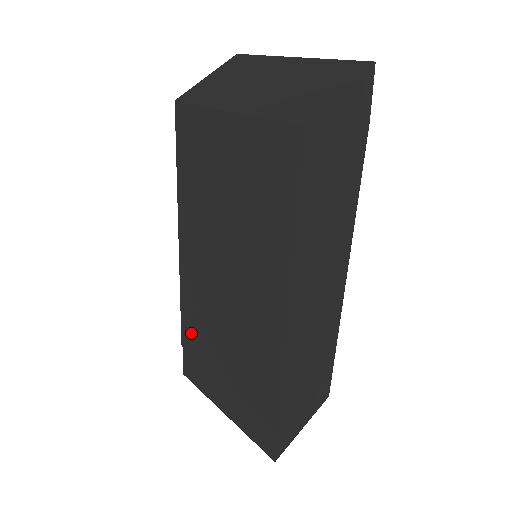
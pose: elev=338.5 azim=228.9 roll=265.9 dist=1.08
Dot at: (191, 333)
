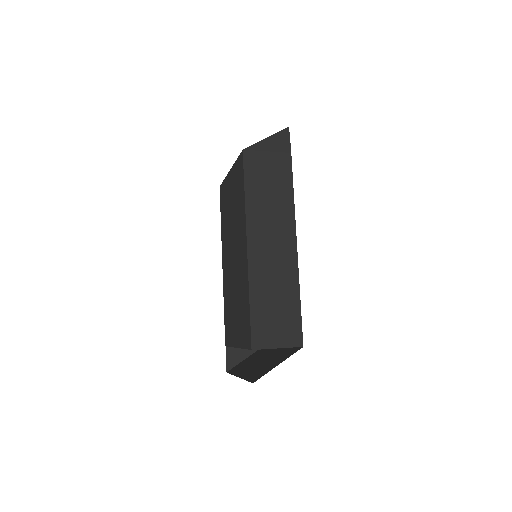
Dot at: (227, 329)
